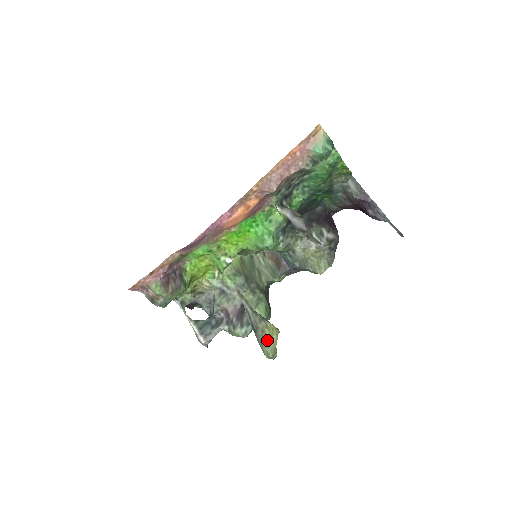
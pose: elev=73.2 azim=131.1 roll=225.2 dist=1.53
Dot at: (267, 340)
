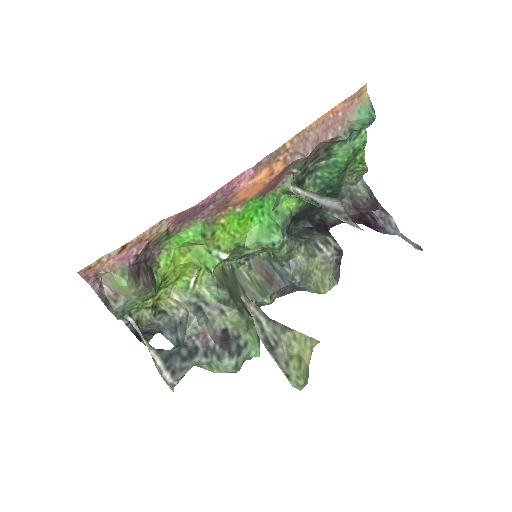
Dot at: (296, 357)
